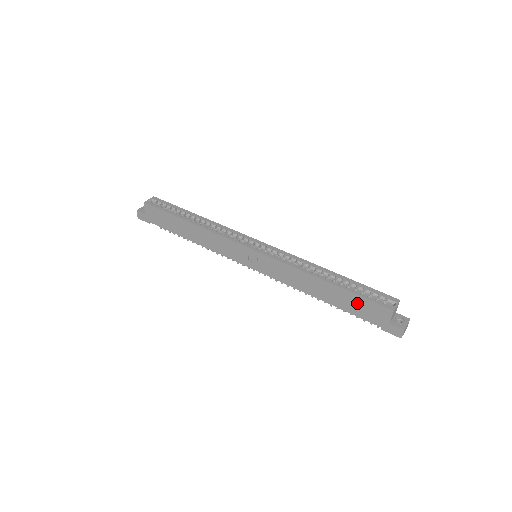
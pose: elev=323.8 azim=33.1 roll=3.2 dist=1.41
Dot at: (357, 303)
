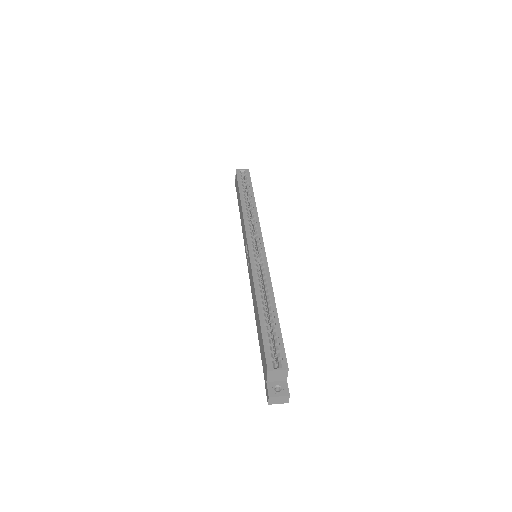
Dot at: (262, 344)
